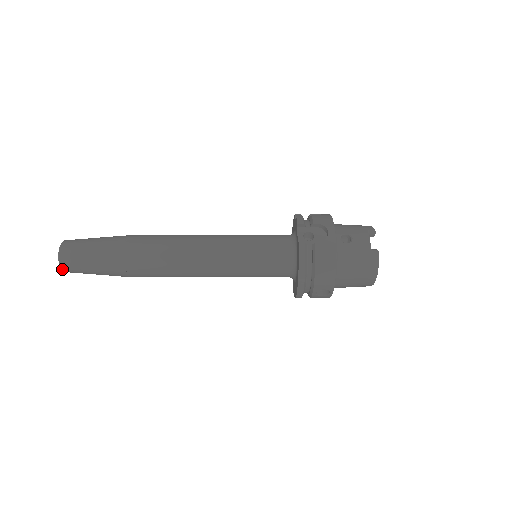
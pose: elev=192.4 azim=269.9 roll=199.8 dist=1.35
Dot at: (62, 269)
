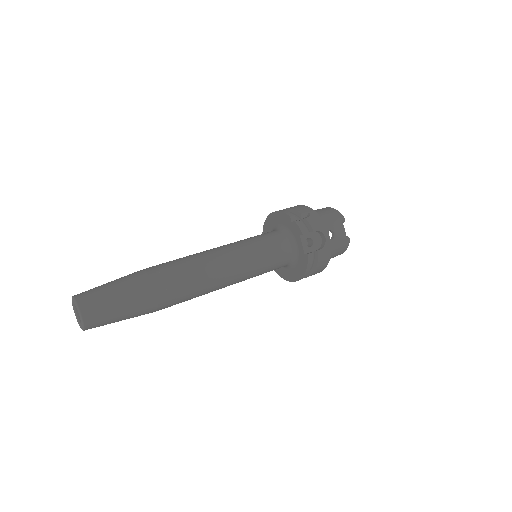
Dot at: (84, 330)
